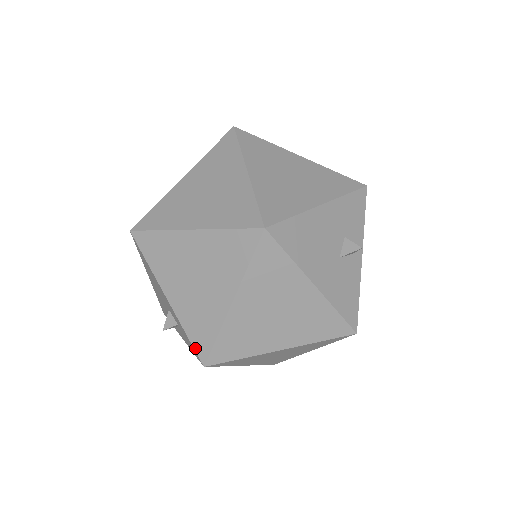
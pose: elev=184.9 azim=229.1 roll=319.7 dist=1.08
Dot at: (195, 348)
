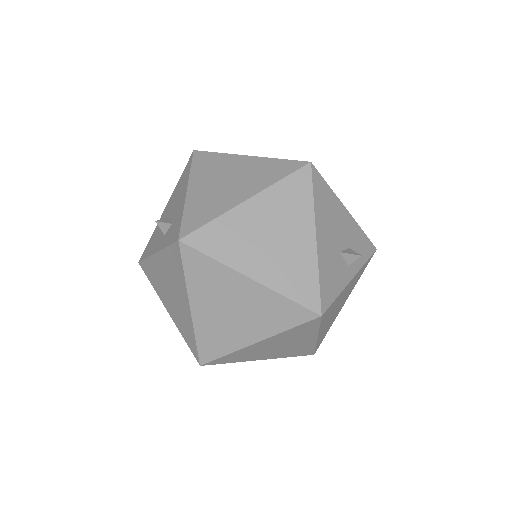
Dot at: (182, 225)
